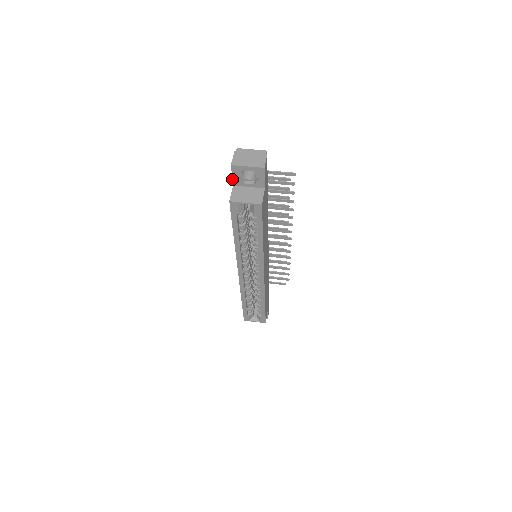
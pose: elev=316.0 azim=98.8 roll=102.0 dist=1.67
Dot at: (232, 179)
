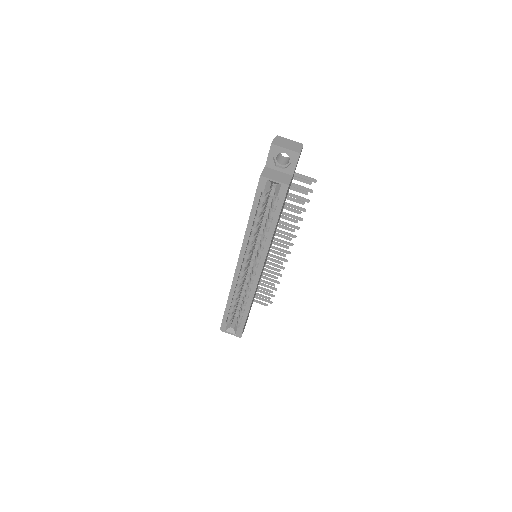
Dot at: (267, 159)
